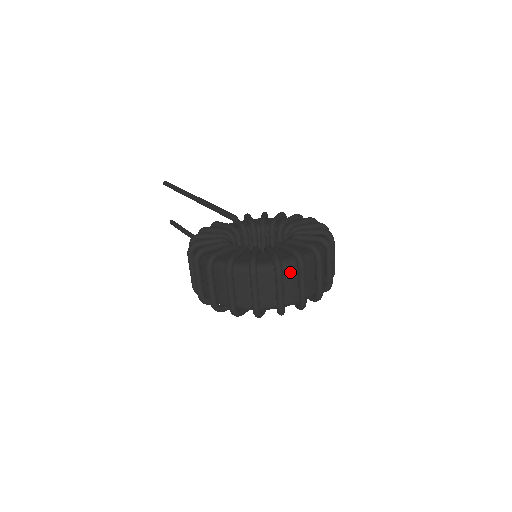
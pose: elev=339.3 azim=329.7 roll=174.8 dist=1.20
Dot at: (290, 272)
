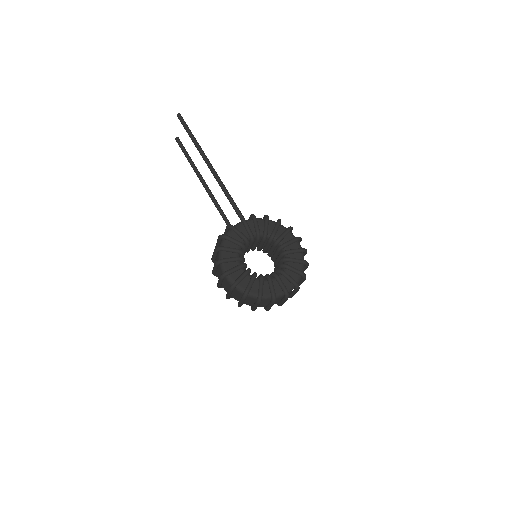
Dot at: (279, 298)
